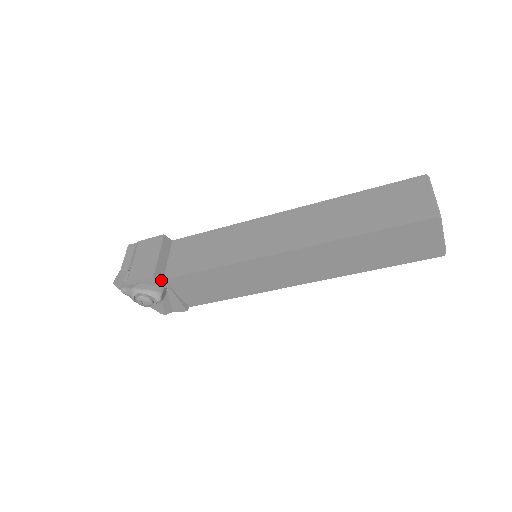
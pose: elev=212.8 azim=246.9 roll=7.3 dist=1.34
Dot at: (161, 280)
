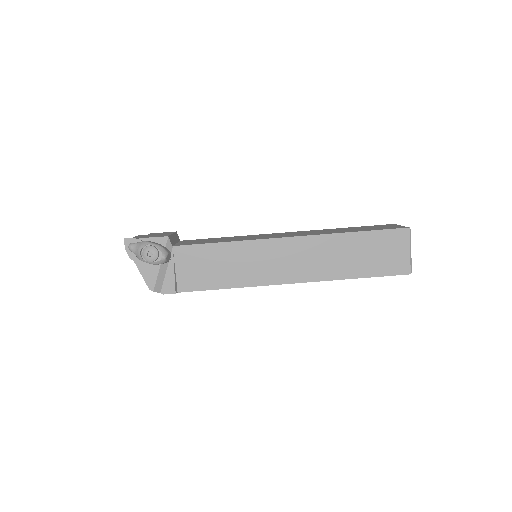
Dot at: (171, 245)
